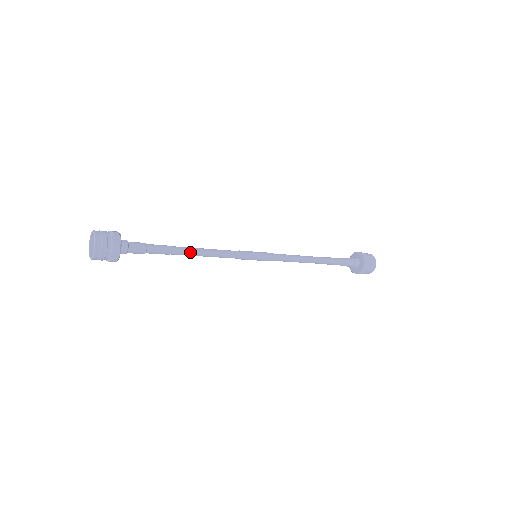
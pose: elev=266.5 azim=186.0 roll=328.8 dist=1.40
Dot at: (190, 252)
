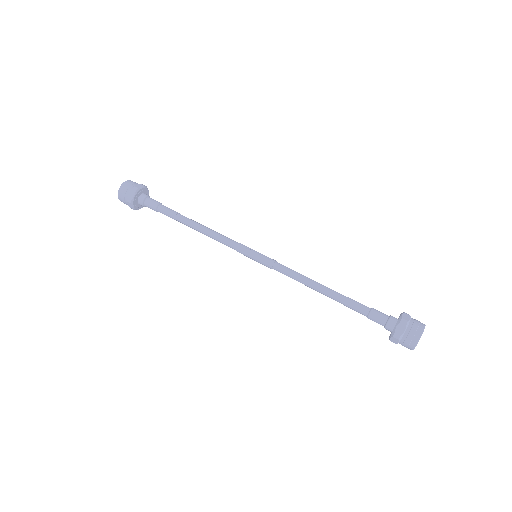
Dot at: (190, 225)
